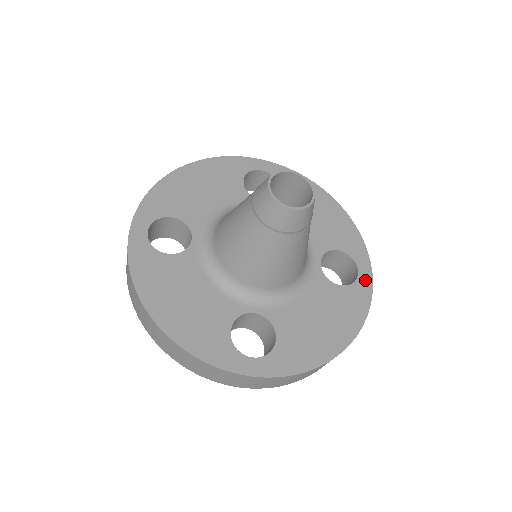
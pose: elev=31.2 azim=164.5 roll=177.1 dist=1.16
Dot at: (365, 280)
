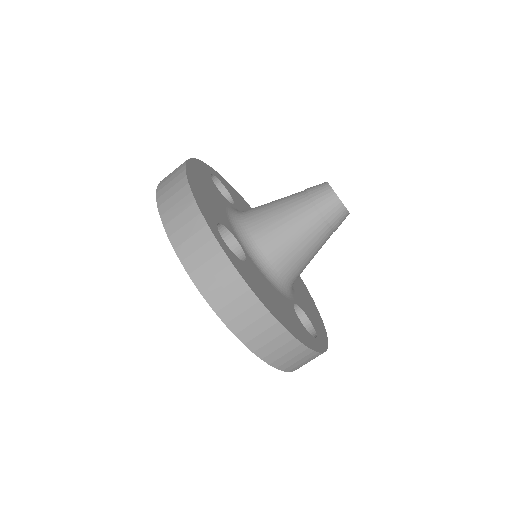
Dot at: (318, 345)
